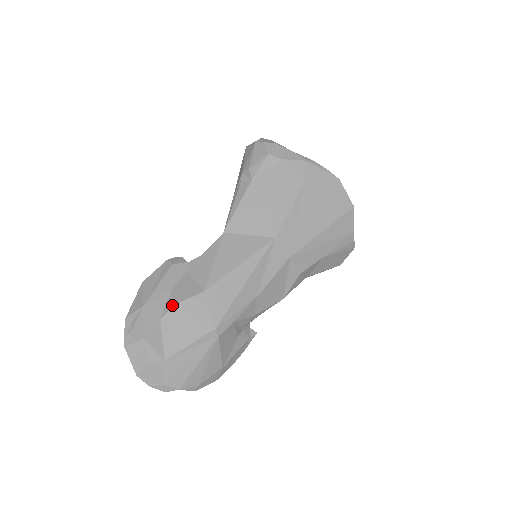
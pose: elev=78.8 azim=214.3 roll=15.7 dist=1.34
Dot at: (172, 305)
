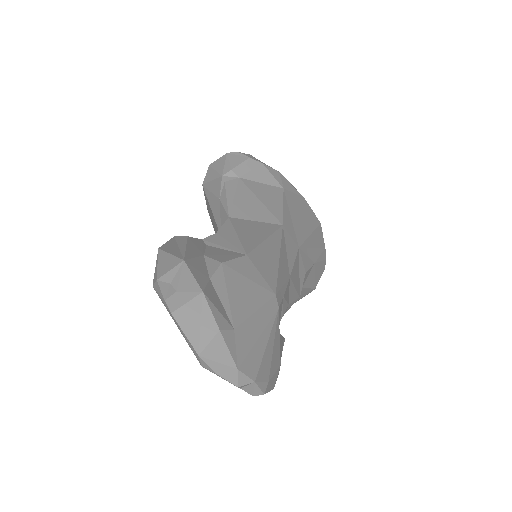
Dot at: (218, 264)
